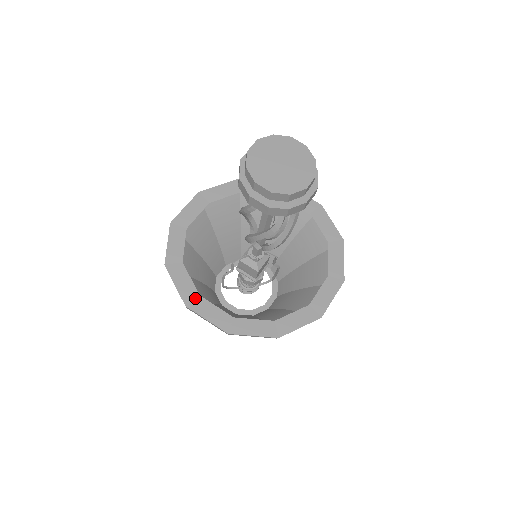
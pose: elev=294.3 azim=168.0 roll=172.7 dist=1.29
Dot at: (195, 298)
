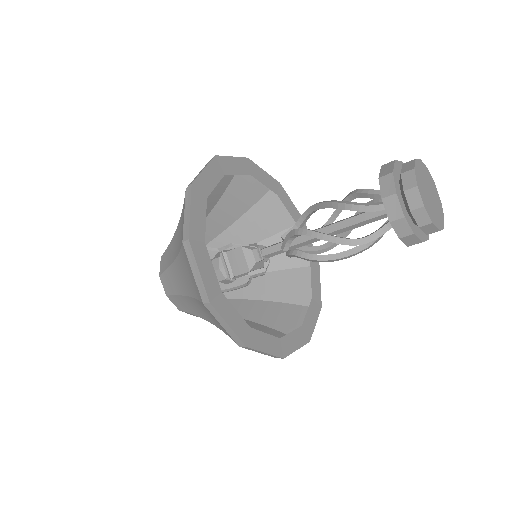
Dot at: (200, 240)
